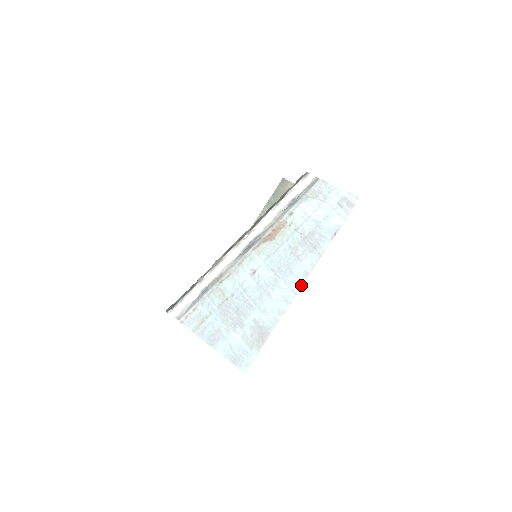
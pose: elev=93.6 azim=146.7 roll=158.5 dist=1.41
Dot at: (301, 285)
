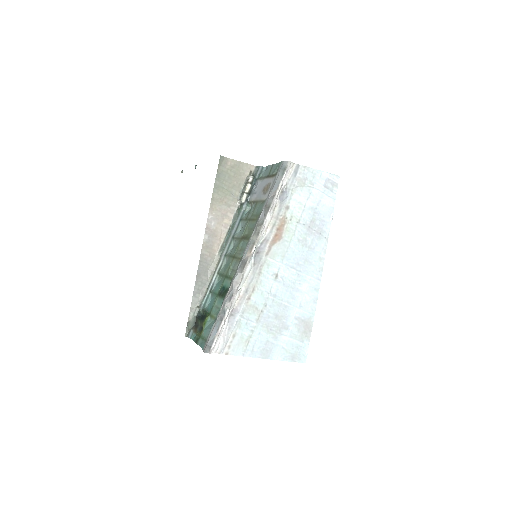
Dot at: (322, 271)
